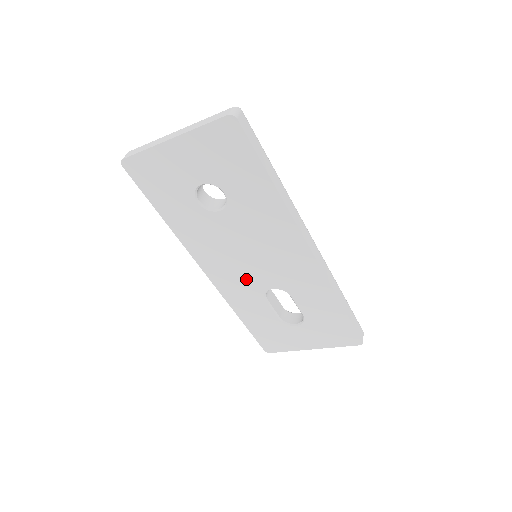
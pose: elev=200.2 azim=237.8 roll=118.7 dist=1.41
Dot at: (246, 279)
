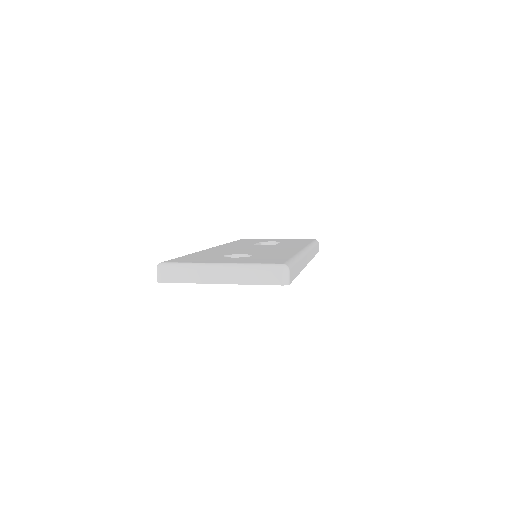
Dot at: occluded
